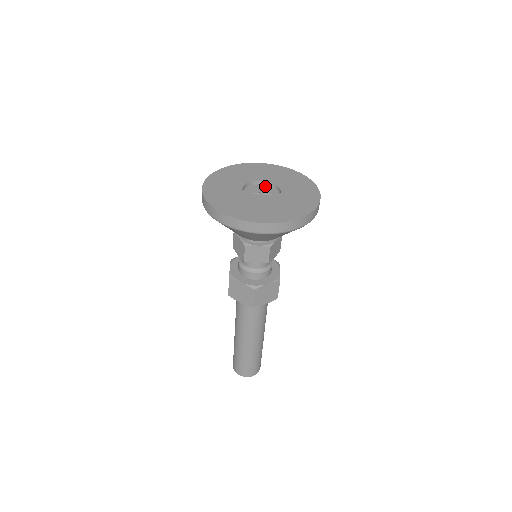
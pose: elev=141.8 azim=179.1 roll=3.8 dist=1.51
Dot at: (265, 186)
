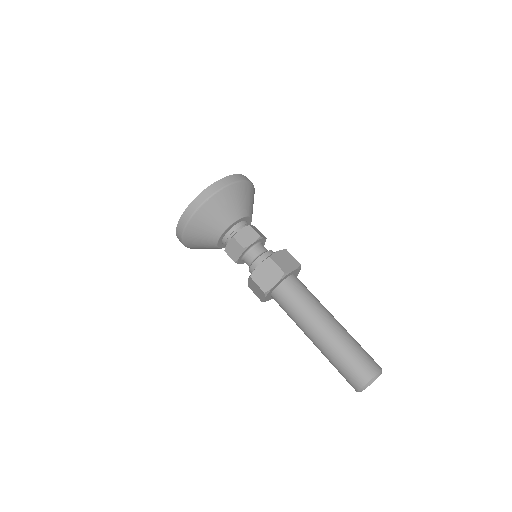
Dot at: occluded
